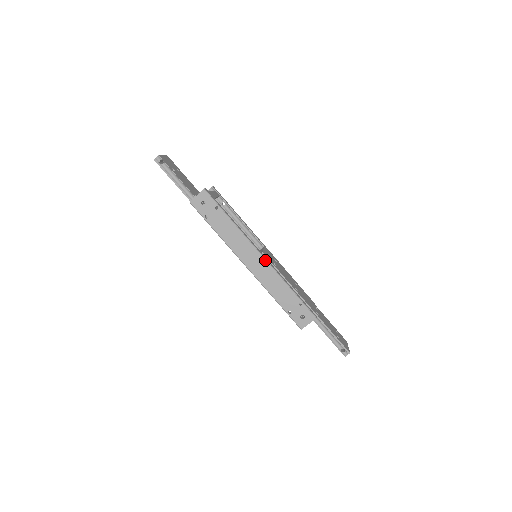
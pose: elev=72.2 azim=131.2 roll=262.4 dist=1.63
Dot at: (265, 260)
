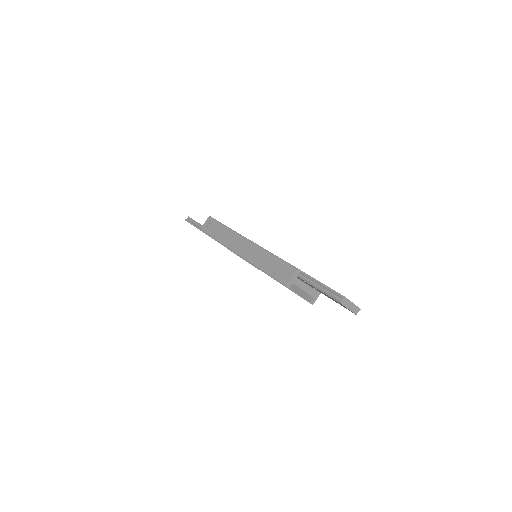
Dot at: (250, 241)
